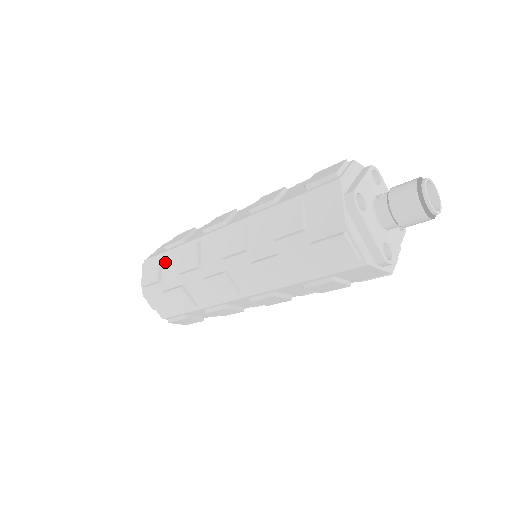
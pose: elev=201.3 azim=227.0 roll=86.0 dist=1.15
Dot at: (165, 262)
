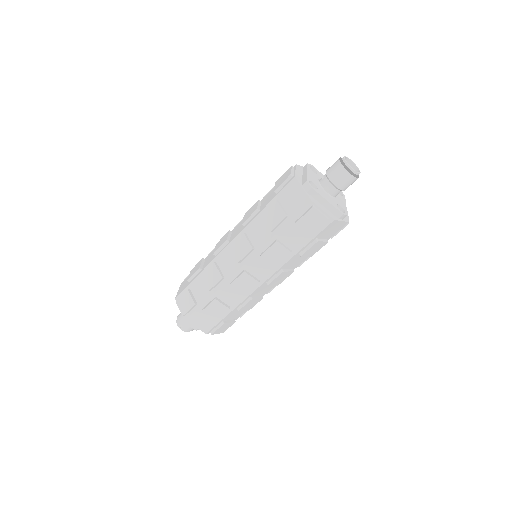
Dot at: (194, 290)
